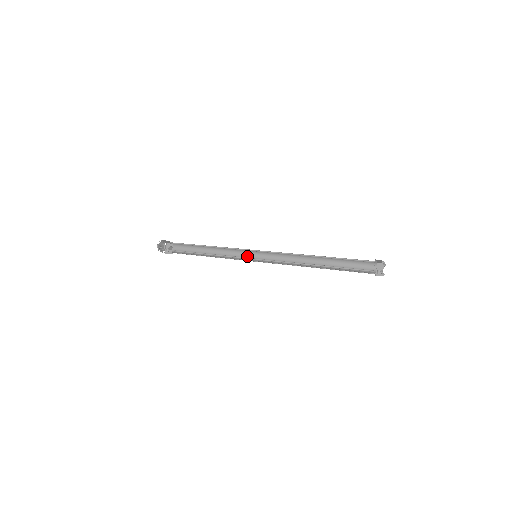
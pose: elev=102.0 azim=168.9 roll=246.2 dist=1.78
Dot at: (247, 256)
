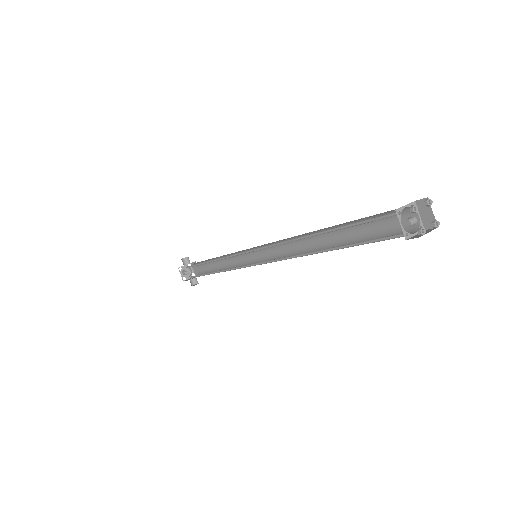
Dot at: occluded
